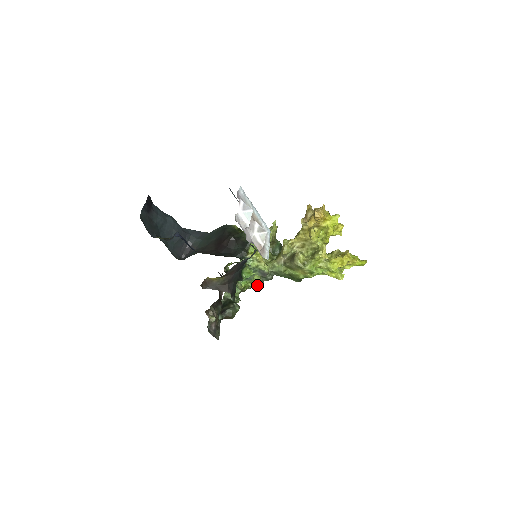
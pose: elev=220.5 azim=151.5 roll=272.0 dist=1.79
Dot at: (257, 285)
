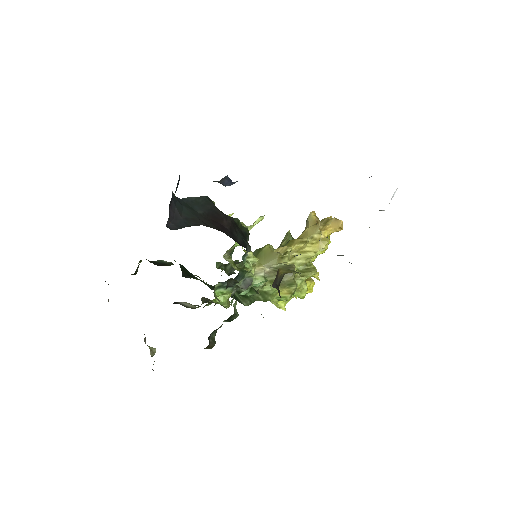
Dot at: (228, 300)
